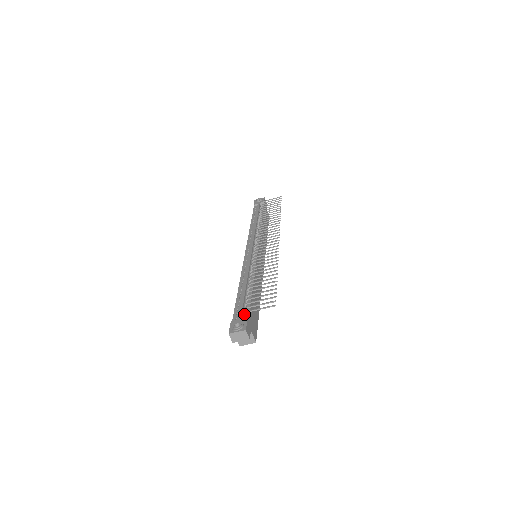
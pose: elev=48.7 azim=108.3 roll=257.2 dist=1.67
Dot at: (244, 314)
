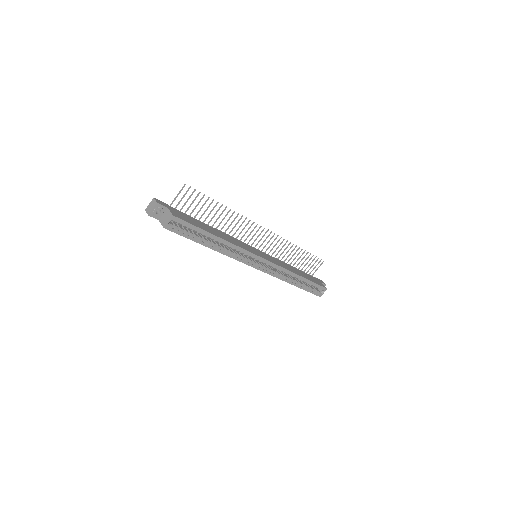
Dot at: occluded
